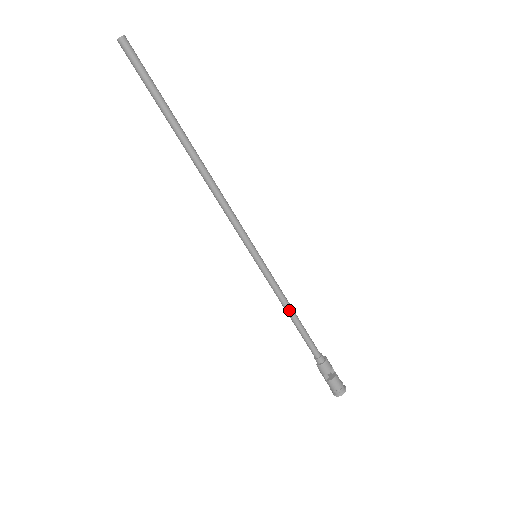
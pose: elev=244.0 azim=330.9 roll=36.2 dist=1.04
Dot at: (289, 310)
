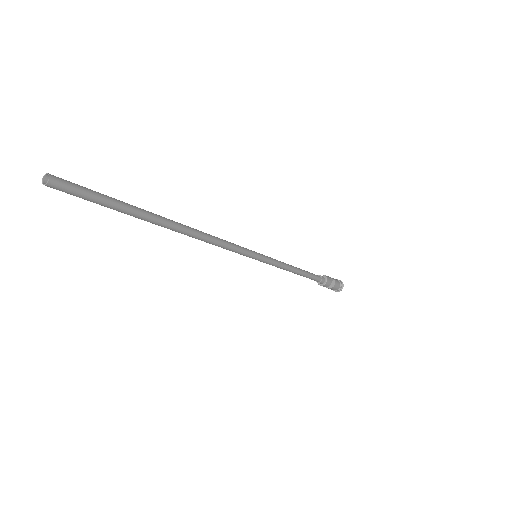
Dot at: (292, 272)
